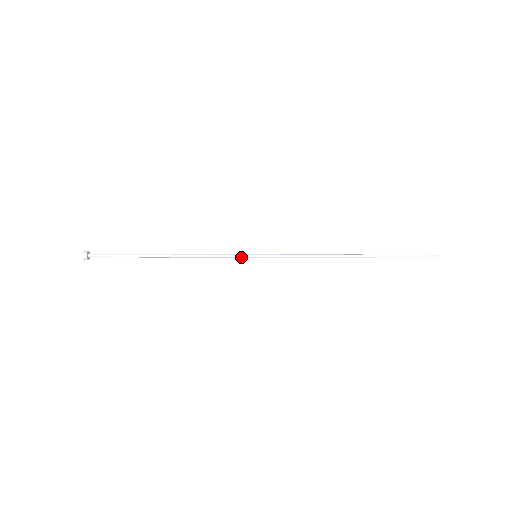
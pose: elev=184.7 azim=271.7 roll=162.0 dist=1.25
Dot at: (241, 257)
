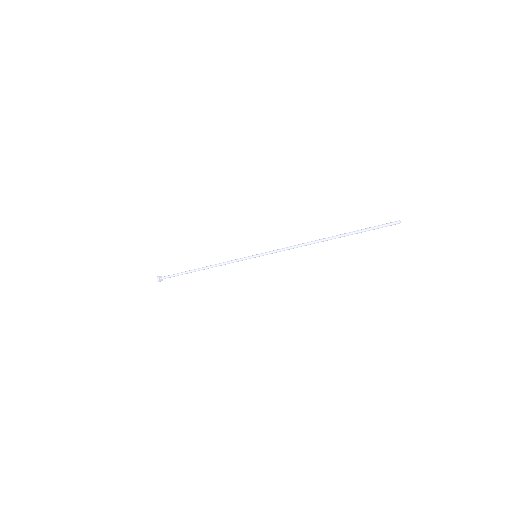
Dot at: (246, 259)
